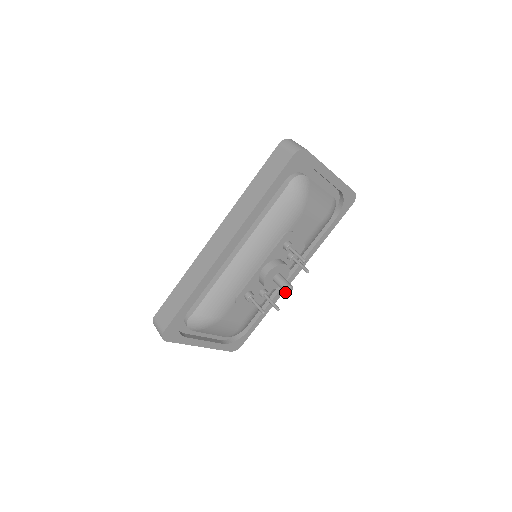
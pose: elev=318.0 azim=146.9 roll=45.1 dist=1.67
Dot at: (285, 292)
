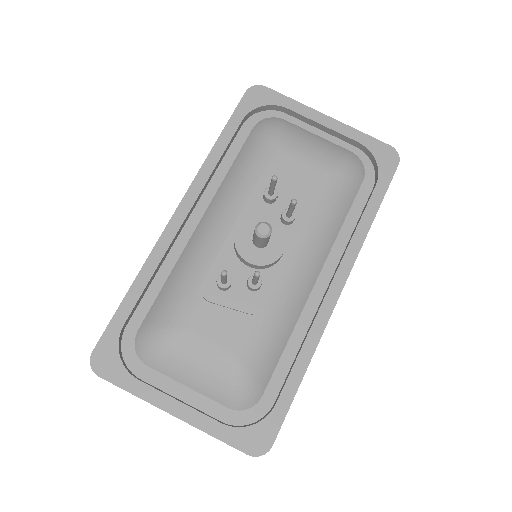
Dot at: (256, 233)
